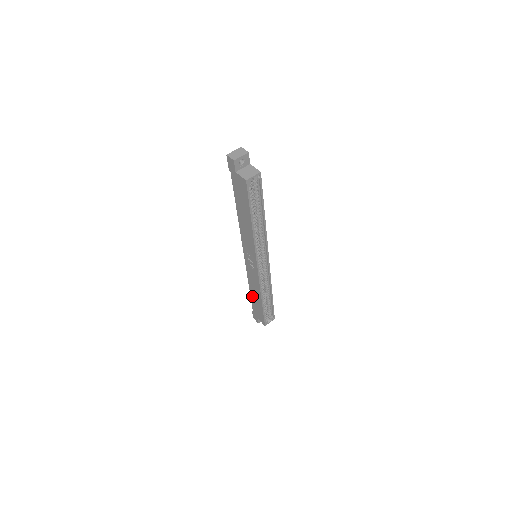
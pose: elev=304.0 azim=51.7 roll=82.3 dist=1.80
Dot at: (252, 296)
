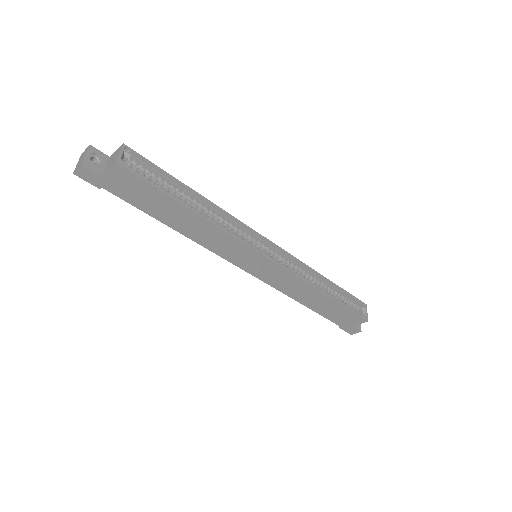
Dot at: (315, 309)
